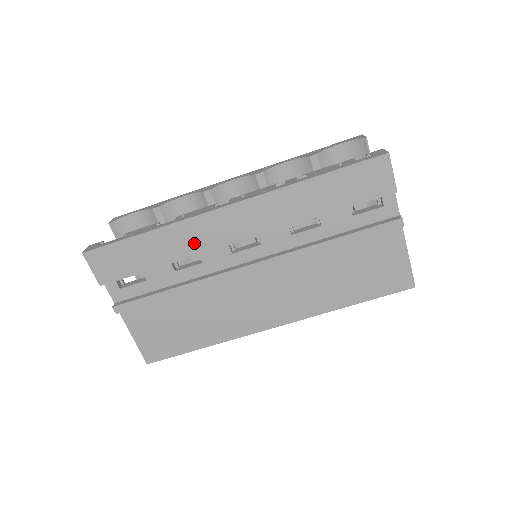
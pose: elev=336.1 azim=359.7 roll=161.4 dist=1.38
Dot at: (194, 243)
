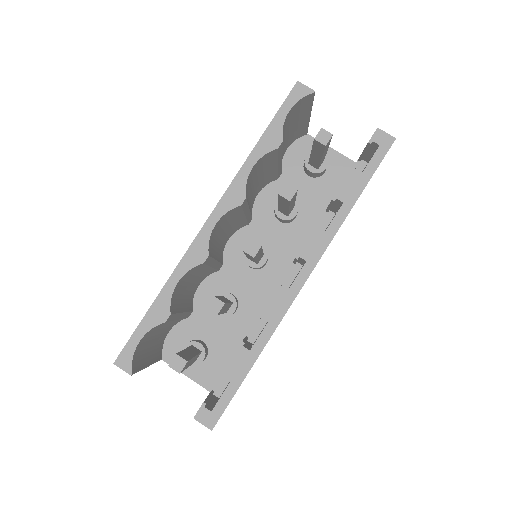
Dot at: occluded
